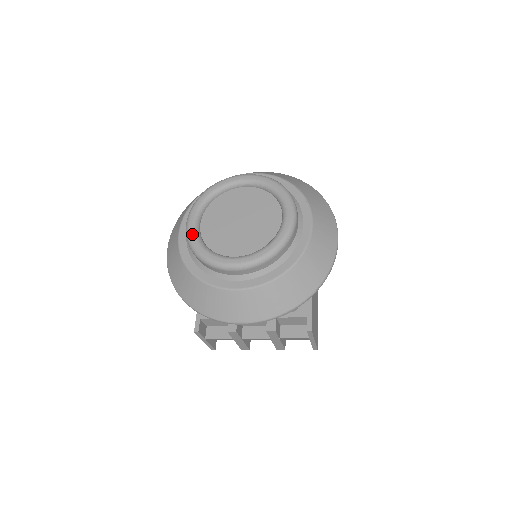
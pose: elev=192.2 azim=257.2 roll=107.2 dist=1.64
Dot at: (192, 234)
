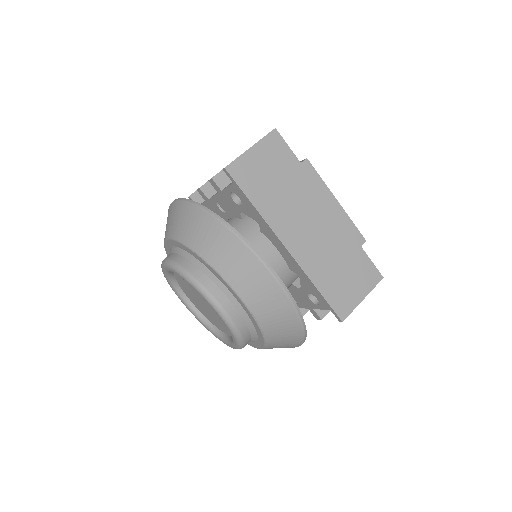
Dot at: (197, 319)
